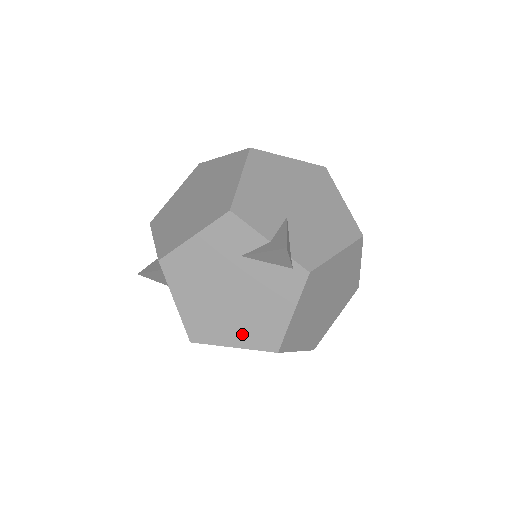
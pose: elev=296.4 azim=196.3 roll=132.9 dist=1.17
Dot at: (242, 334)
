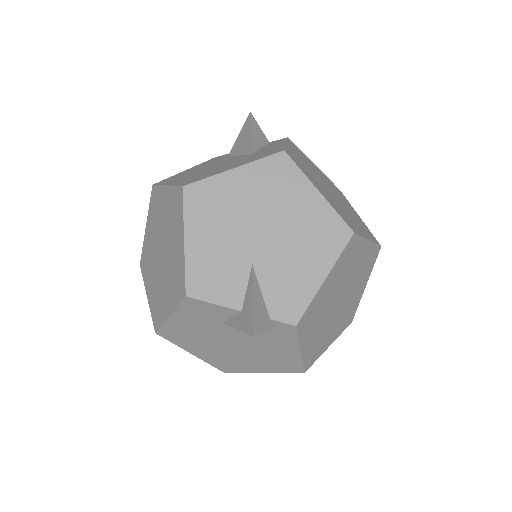
Dot at: (264, 366)
